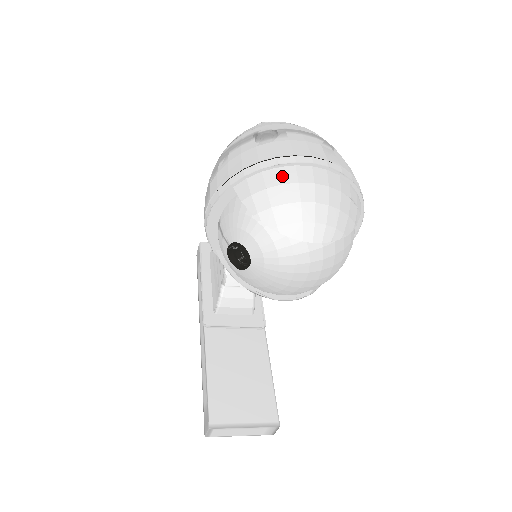
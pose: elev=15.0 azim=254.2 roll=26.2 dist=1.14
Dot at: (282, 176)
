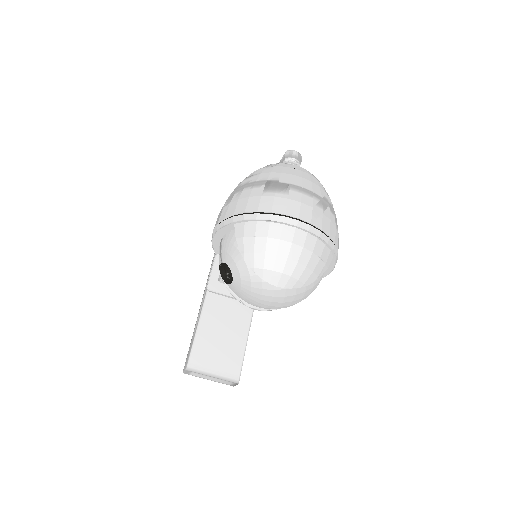
Dot at: (270, 230)
